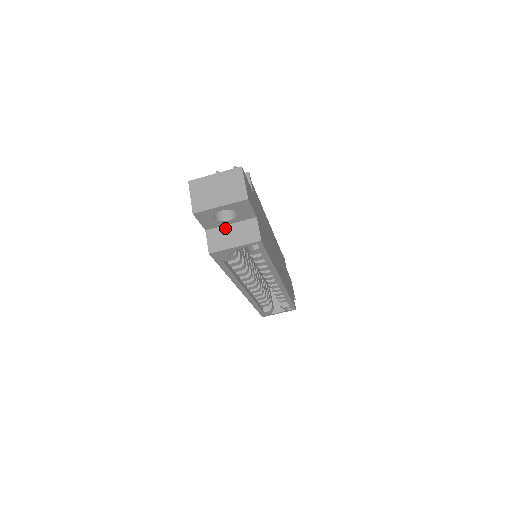
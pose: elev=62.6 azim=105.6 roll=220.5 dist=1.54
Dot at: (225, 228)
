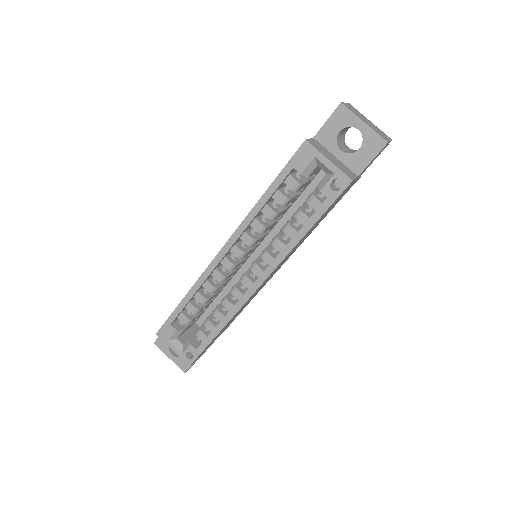
Dot at: (330, 152)
